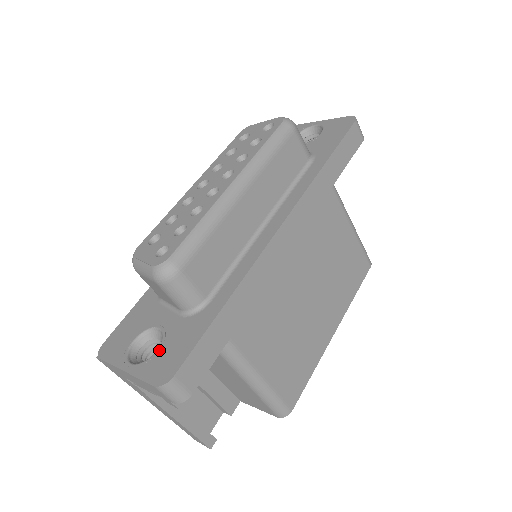
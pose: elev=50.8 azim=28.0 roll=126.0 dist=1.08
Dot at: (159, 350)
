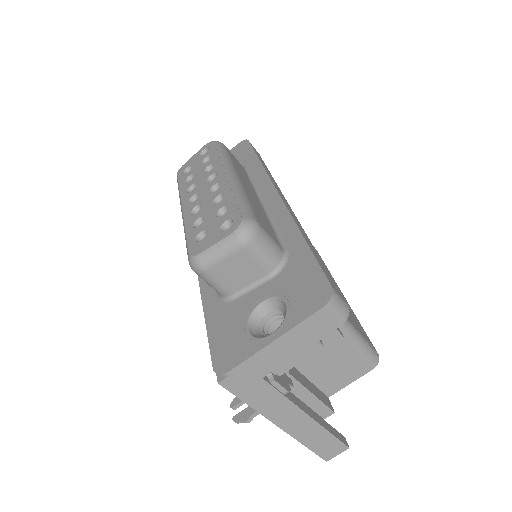
Dot at: (288, 301)
